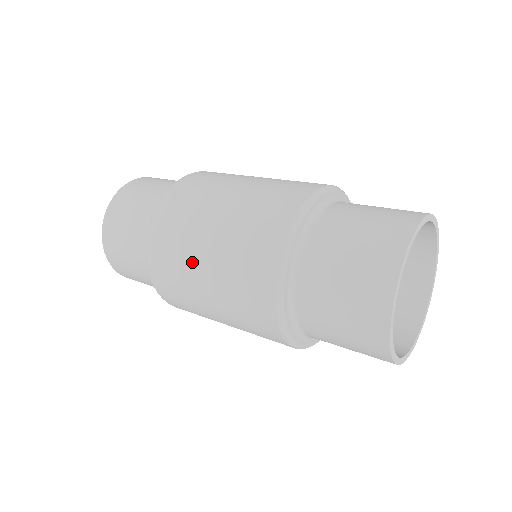
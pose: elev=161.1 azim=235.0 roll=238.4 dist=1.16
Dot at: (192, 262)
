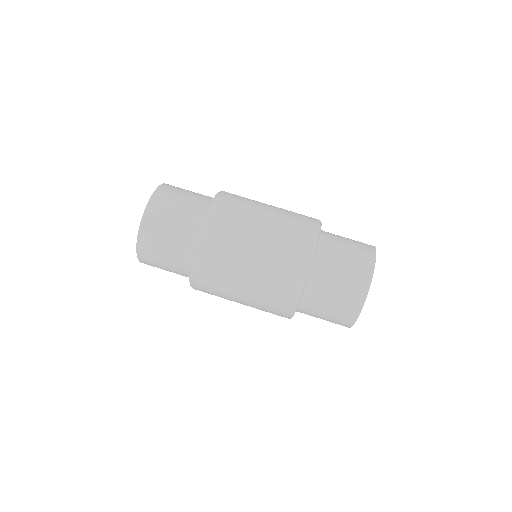
Dot at: (238, 265)
